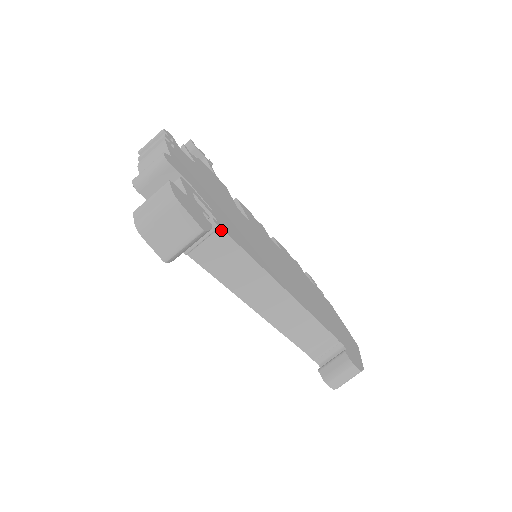
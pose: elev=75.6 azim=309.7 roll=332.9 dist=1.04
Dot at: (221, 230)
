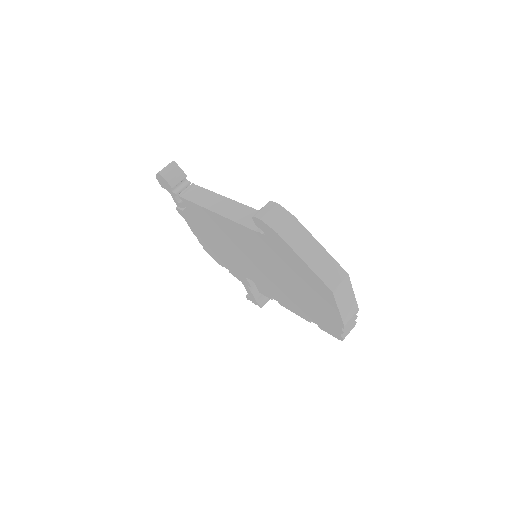
Dot at: (196, 185)
